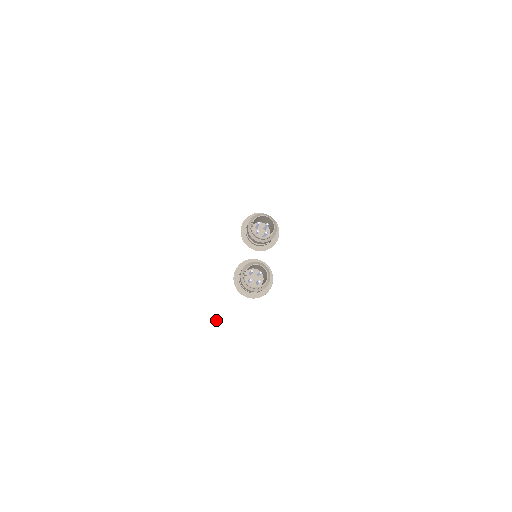
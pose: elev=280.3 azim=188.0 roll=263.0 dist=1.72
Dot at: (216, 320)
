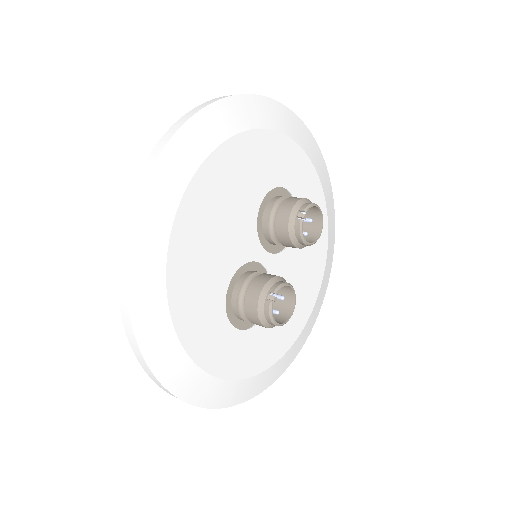
Dot at: (183, 361)
